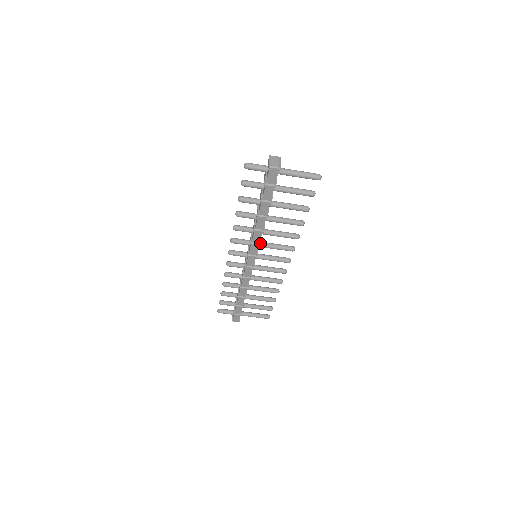
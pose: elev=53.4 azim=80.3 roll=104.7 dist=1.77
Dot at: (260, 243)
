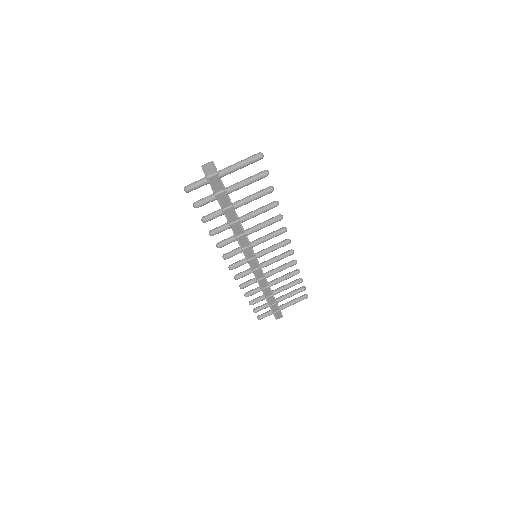
Dot at: (251, 244)
